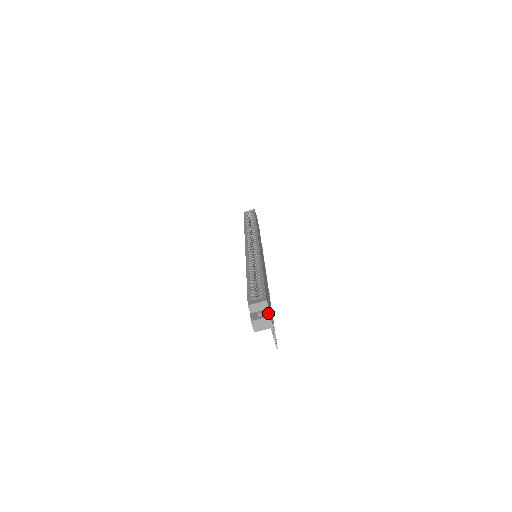
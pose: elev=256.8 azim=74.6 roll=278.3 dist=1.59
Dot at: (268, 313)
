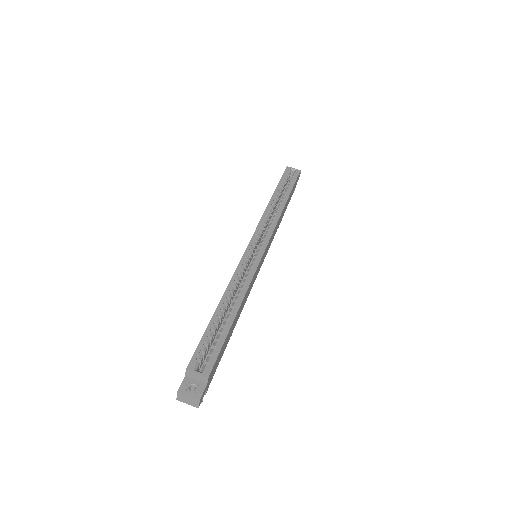
Dot at: (201, 393)
